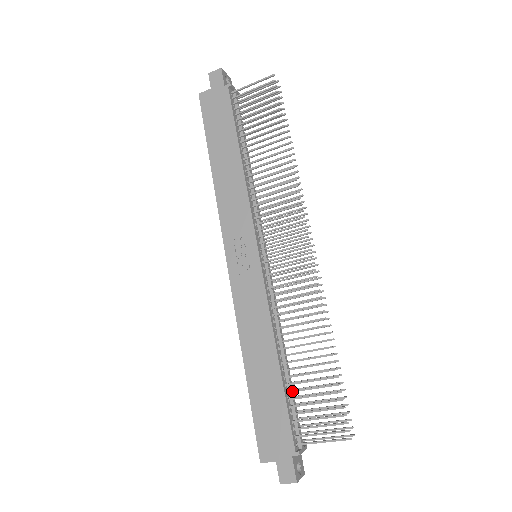
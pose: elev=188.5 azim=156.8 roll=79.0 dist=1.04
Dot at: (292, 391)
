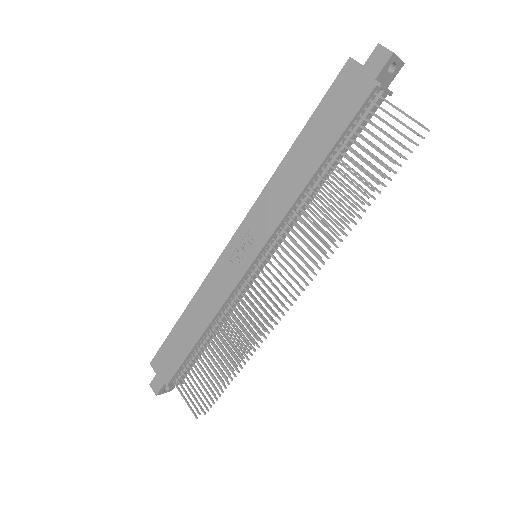
Dot at: (194, 358)
